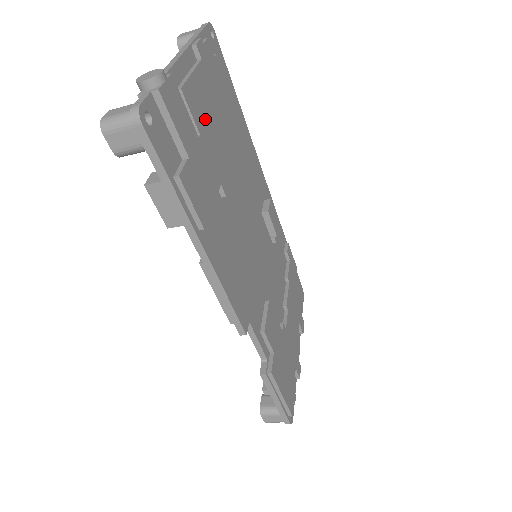
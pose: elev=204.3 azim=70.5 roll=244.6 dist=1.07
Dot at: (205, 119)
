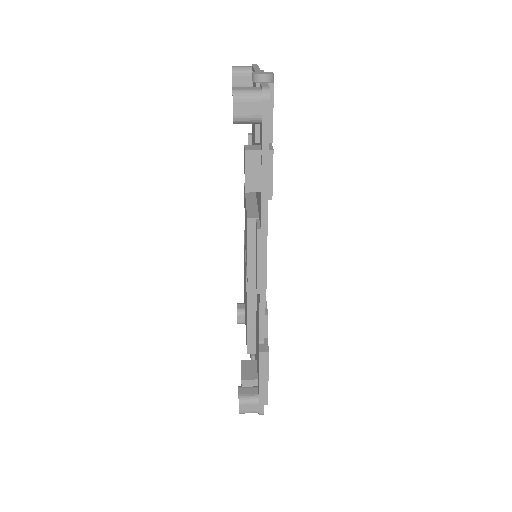
Dot at: occluded
